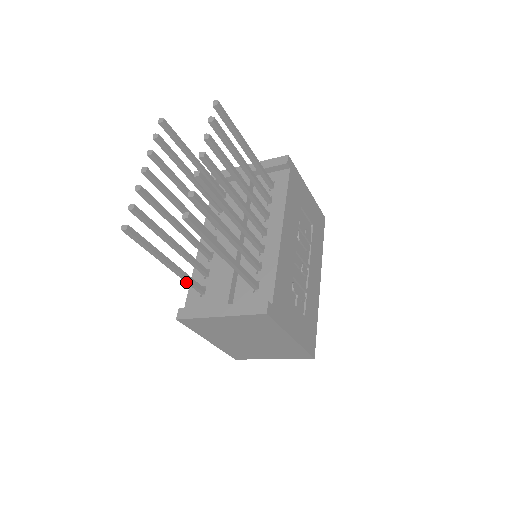
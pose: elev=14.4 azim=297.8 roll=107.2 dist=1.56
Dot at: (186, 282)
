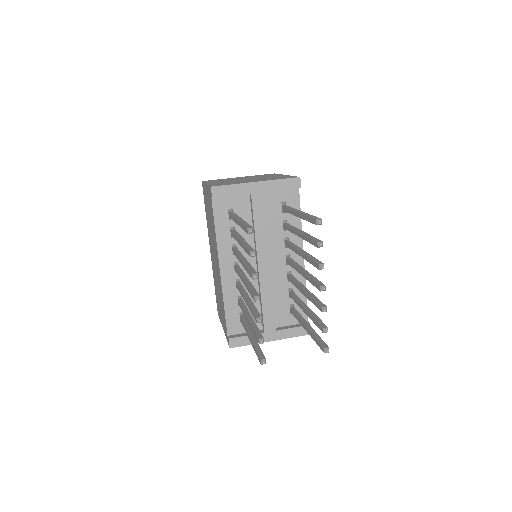
Dot at: occluded
